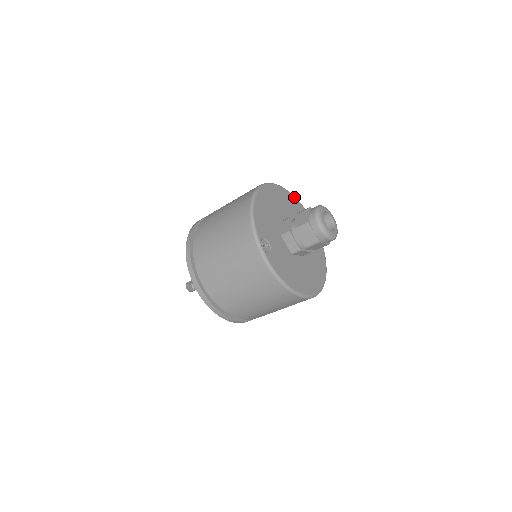
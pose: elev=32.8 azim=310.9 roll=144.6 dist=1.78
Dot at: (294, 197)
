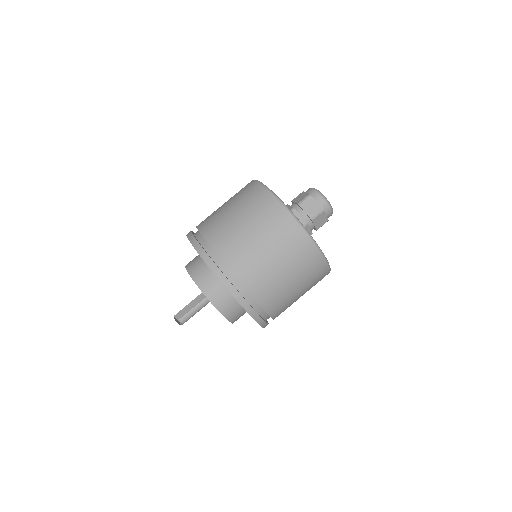
Dot at: occluded
